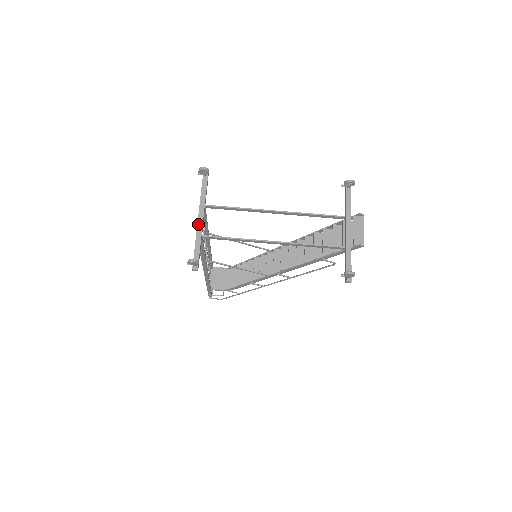
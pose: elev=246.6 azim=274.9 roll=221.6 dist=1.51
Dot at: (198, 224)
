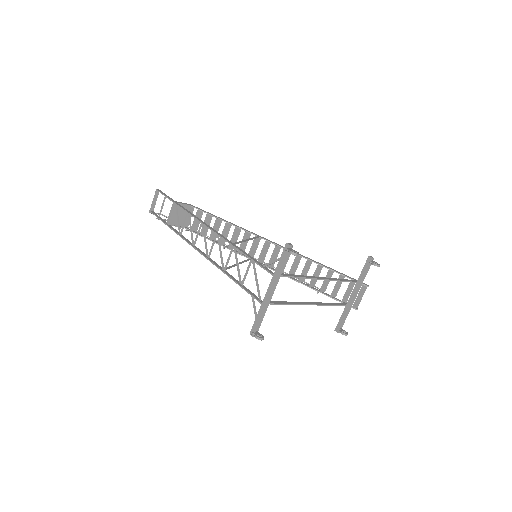
Dot at: (269, 298)
